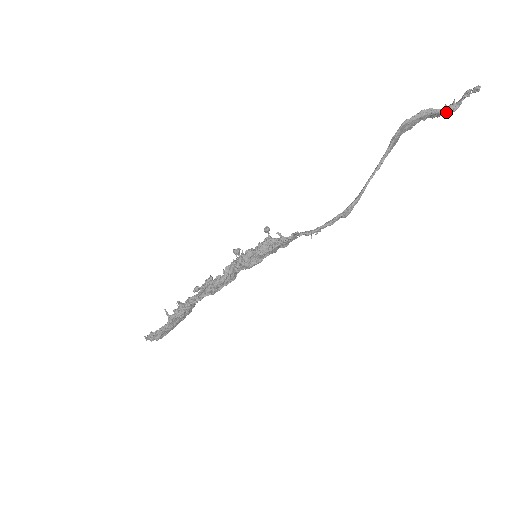
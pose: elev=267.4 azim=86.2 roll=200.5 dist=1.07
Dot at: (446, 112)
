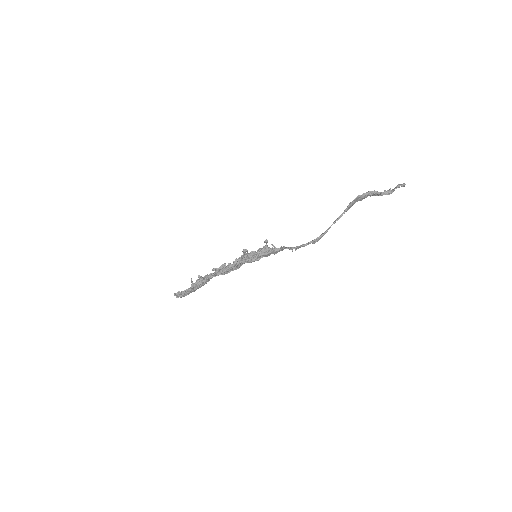
Dot at: (384, 194)
